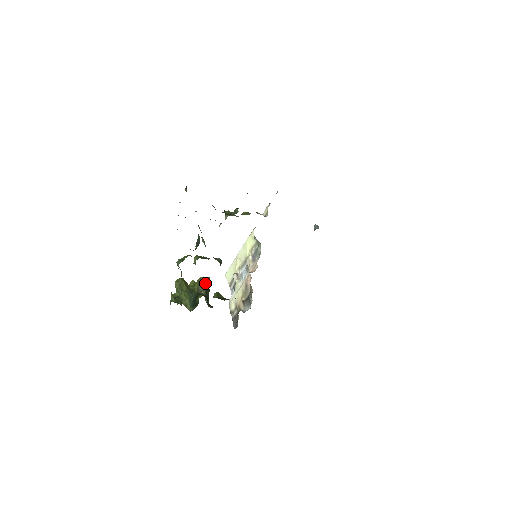
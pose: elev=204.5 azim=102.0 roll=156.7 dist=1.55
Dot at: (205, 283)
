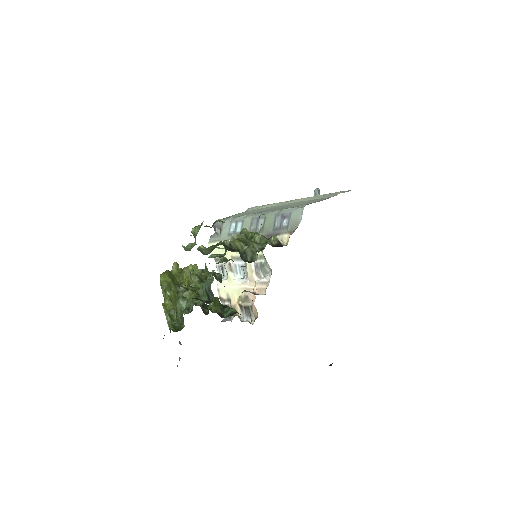
Dot at: occluded
